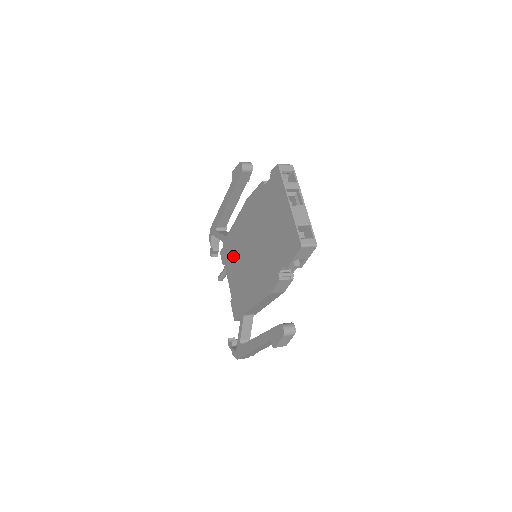
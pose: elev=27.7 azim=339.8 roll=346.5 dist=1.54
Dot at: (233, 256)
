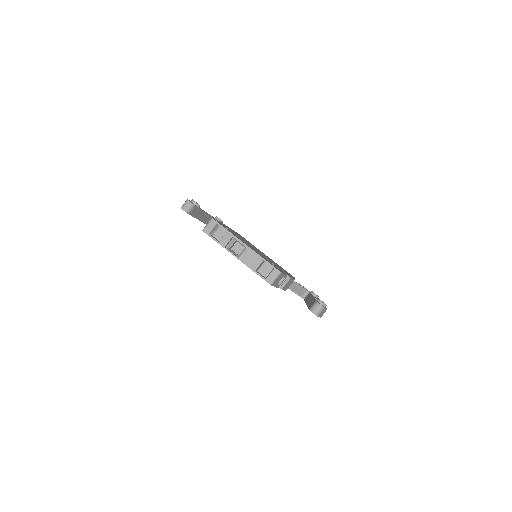
Dot at: occluded
